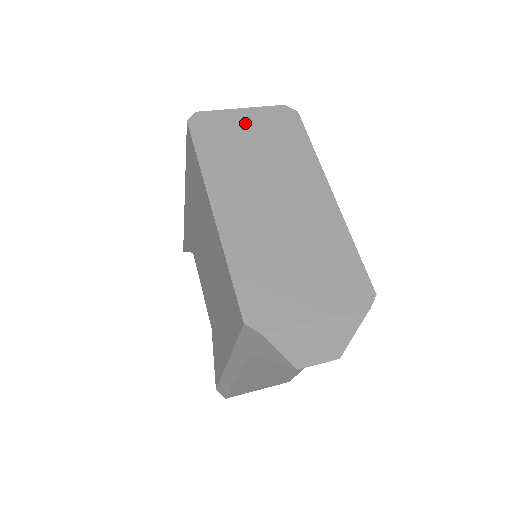
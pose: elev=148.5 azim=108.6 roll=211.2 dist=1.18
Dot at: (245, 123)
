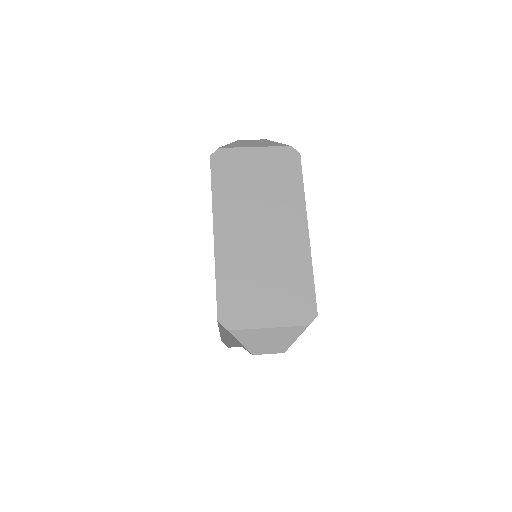
Dot at: (254, 161)
